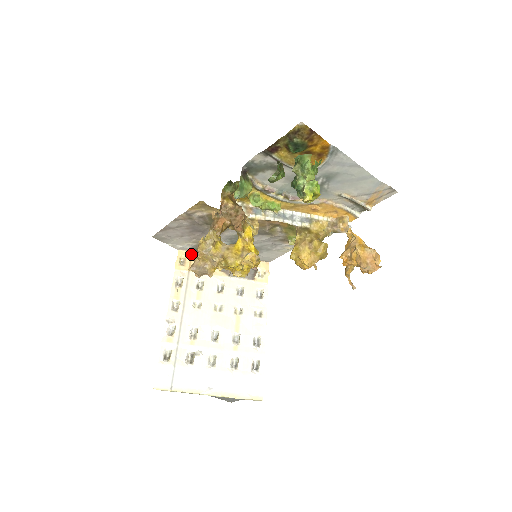
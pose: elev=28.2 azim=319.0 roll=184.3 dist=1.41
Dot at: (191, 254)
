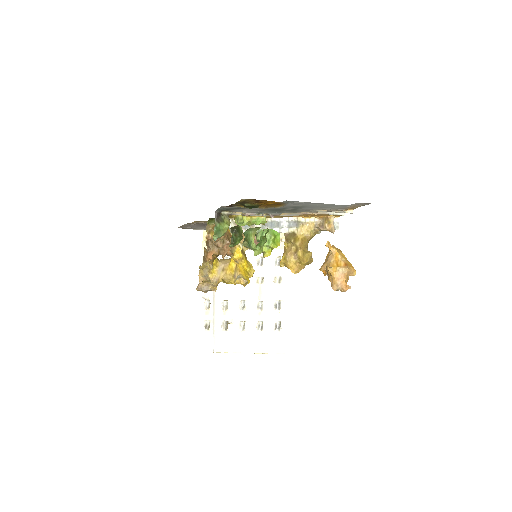
Dot at: occluded
